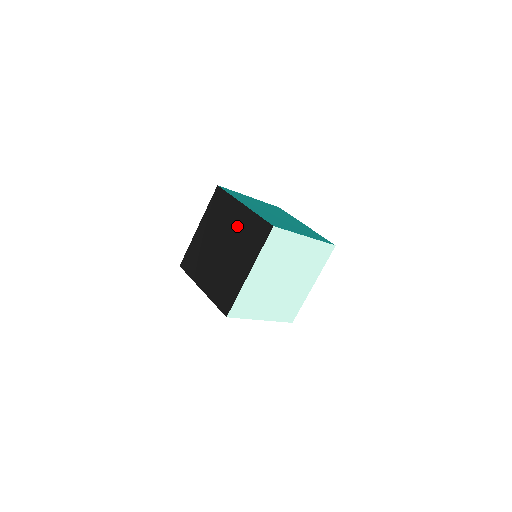
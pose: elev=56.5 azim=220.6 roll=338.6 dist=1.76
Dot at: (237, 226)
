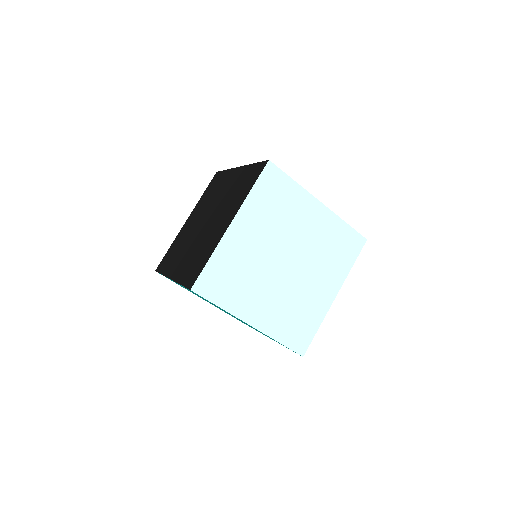
Dot at: (228, 189)
